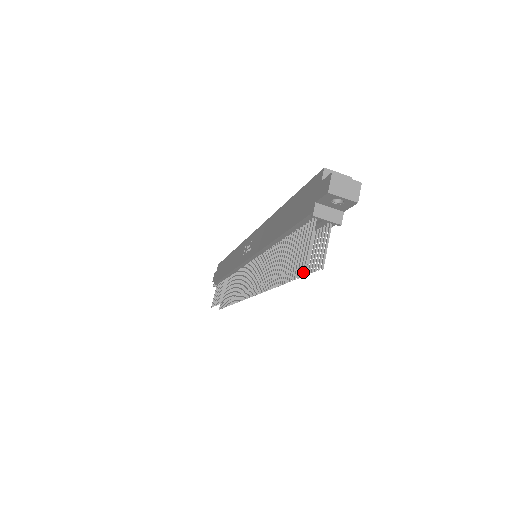
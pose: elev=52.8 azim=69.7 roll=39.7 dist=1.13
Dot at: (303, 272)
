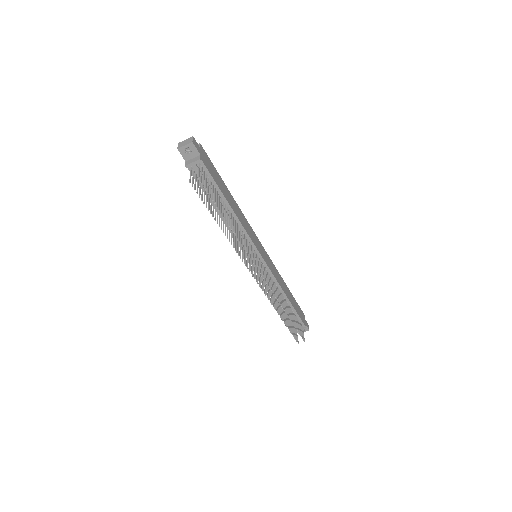
Dot at: occluded
